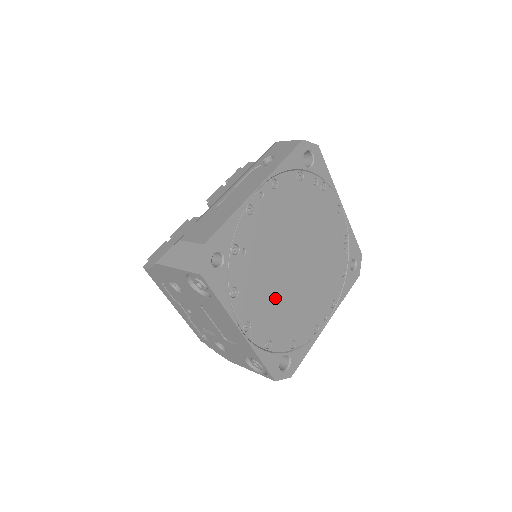
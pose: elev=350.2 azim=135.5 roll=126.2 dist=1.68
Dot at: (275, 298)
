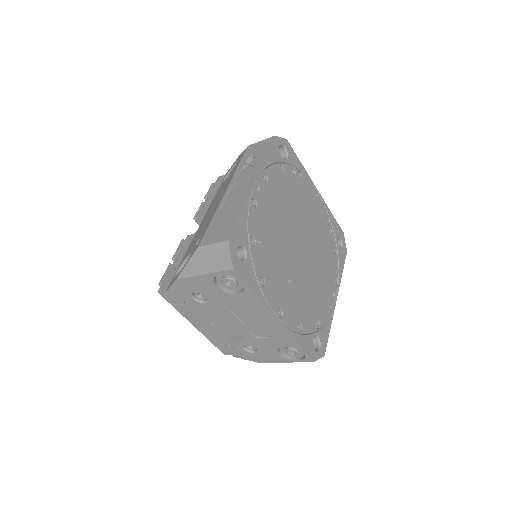
Dot at: (293, 283)
